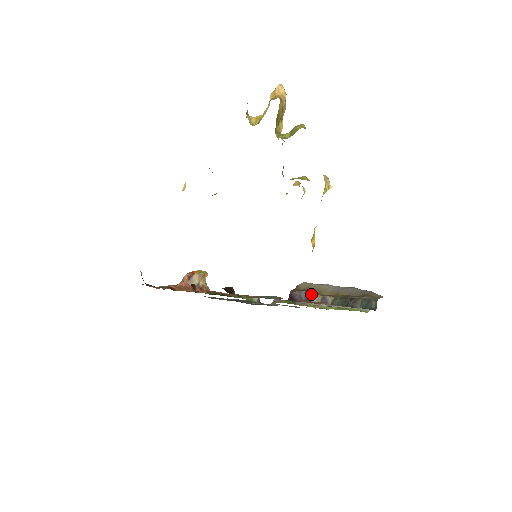
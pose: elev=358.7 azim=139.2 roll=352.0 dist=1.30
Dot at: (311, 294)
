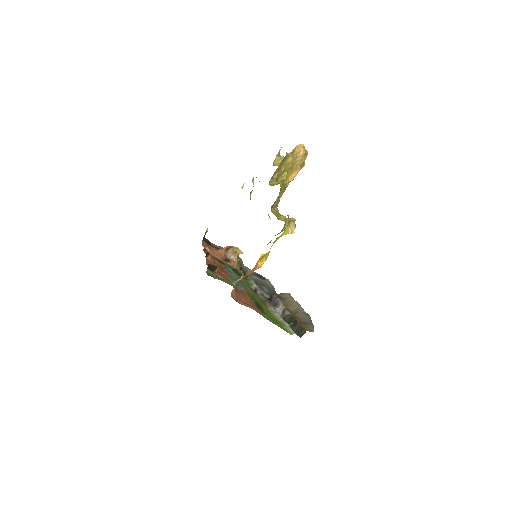
Dot at: (280, 303)
